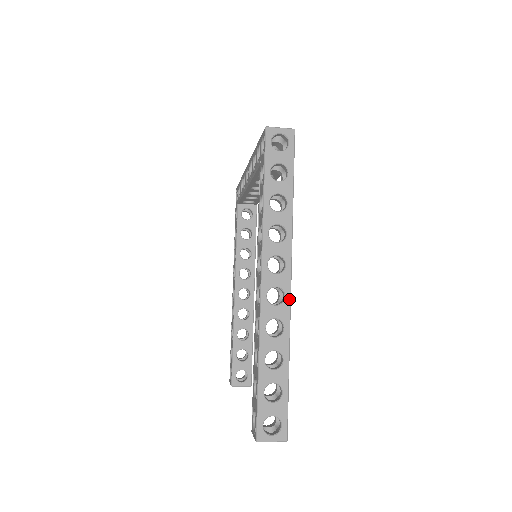
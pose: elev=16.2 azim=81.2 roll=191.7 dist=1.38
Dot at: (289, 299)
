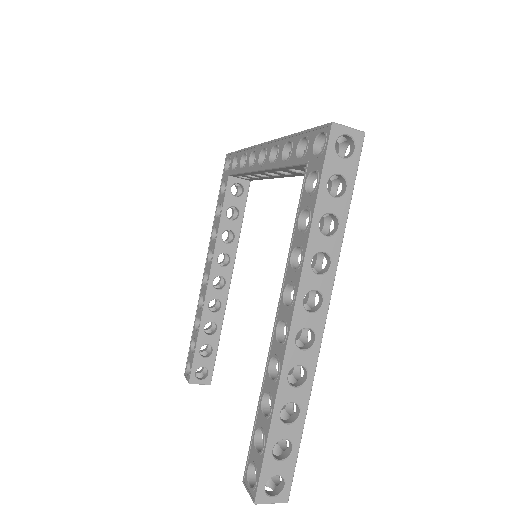
Dot at: (319, 344)
